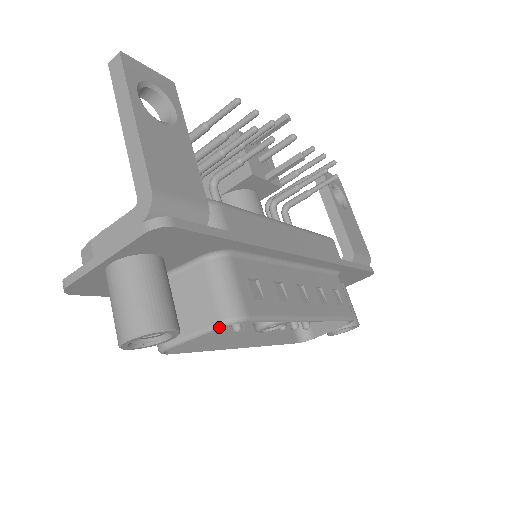
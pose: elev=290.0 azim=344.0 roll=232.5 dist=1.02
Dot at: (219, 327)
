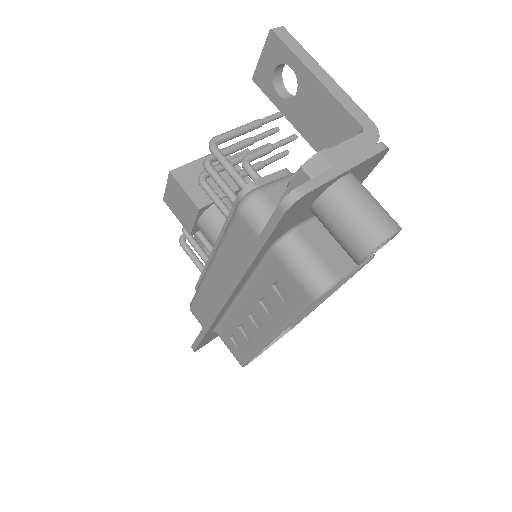
Dot at: (370, 258)
